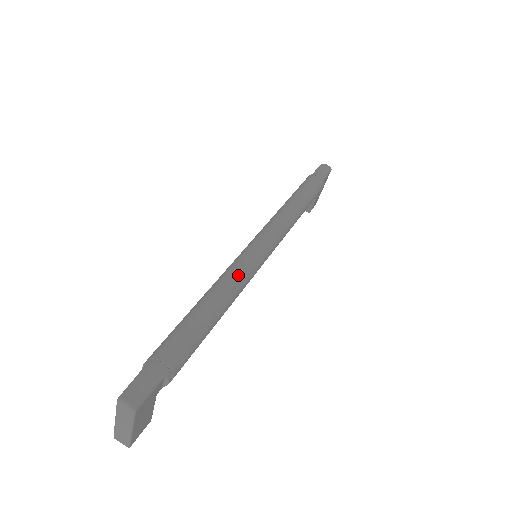
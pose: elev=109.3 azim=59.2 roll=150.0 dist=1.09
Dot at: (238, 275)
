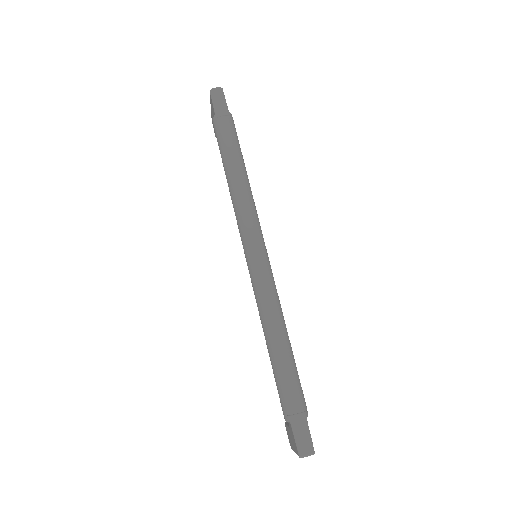
Dot at: (271, 299)
